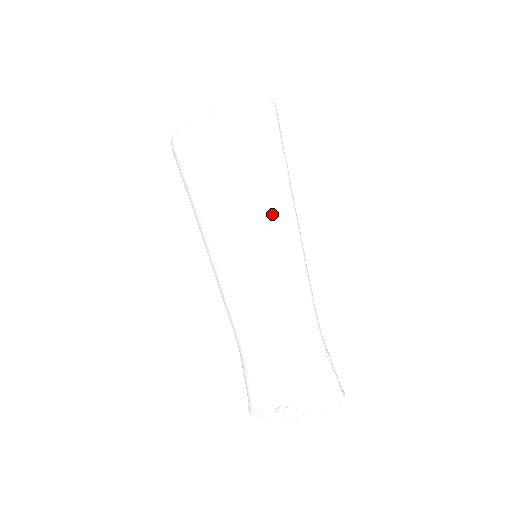
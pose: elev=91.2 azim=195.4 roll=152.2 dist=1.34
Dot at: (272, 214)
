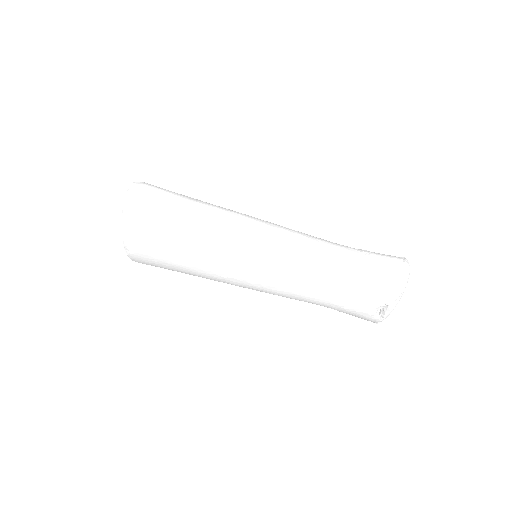
Dot at: (225, 243)
